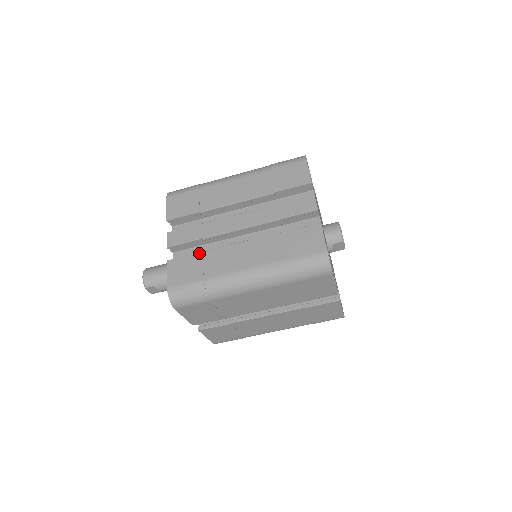
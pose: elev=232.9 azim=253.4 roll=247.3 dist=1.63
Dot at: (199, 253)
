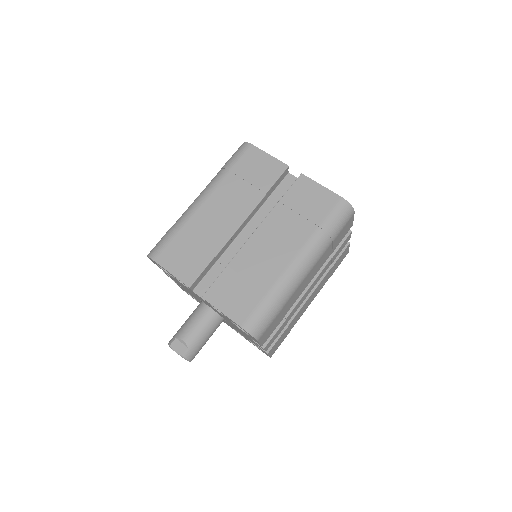
Dot at: occluded
